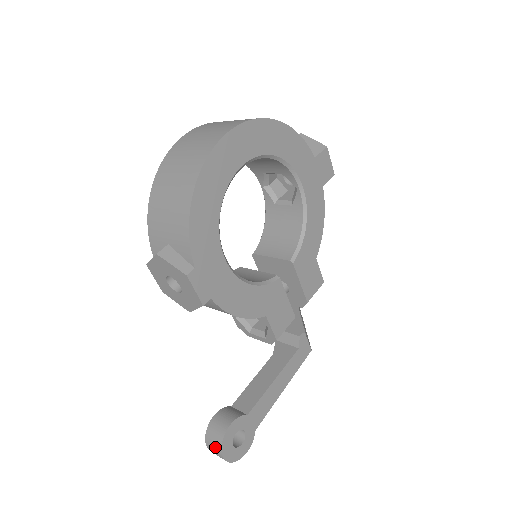
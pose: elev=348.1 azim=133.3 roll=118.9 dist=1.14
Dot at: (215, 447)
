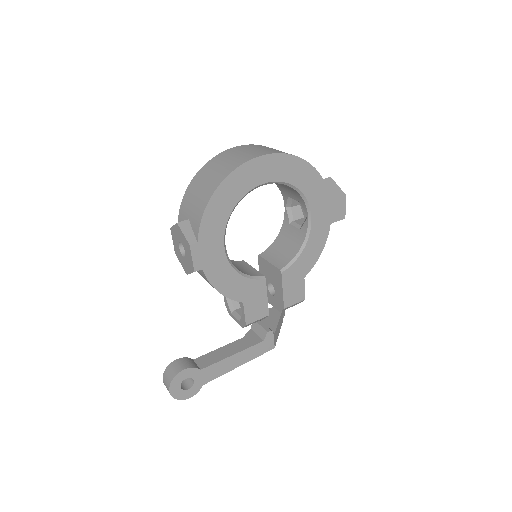
Dot at: (167, 381)
